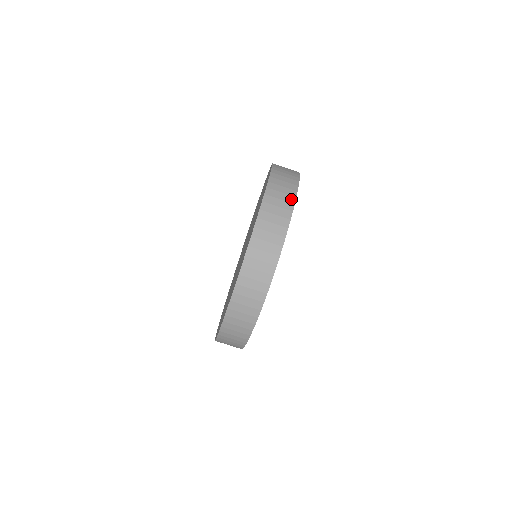
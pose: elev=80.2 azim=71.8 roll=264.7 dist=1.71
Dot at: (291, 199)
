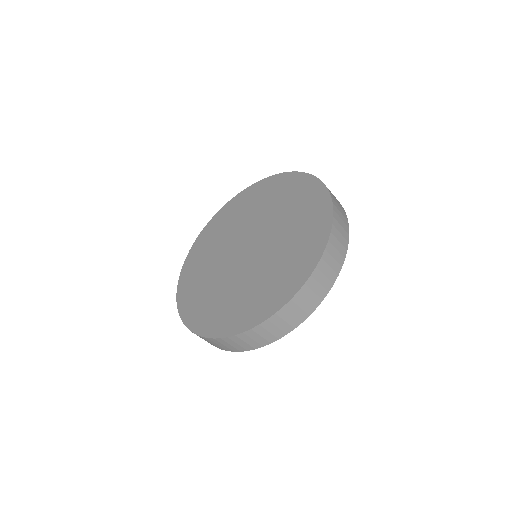
Dot at: (249, 348)
